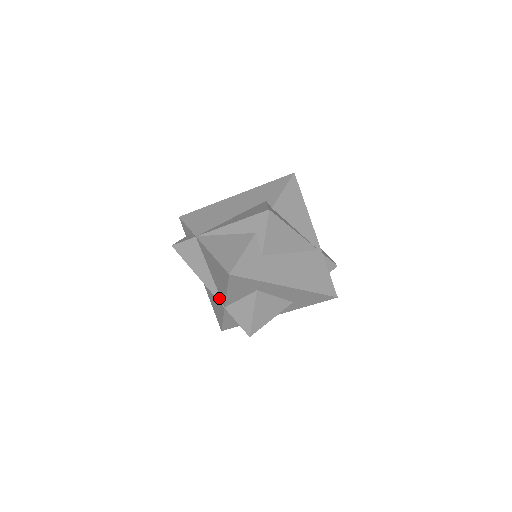
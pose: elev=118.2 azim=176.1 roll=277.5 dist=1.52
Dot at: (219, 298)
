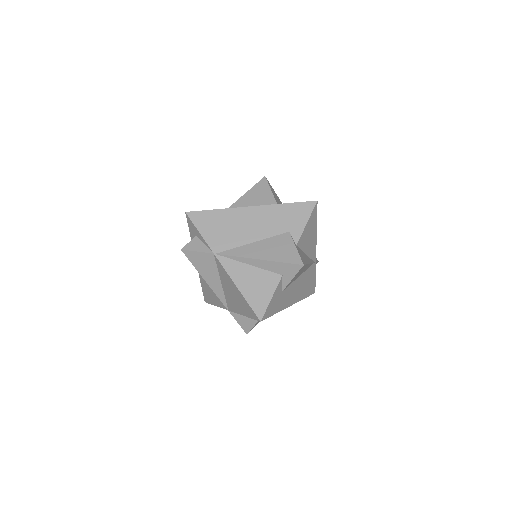
Dot at: (225, 303)
